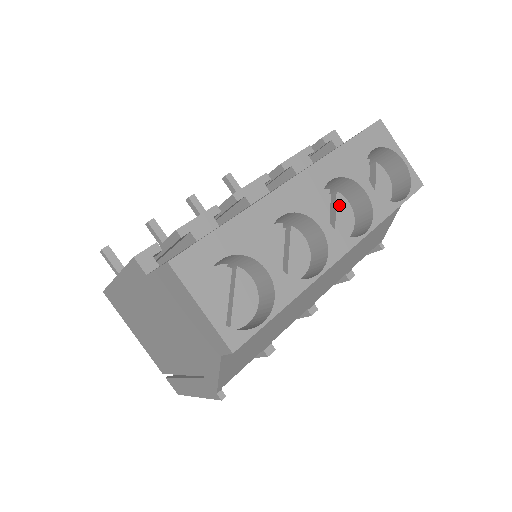
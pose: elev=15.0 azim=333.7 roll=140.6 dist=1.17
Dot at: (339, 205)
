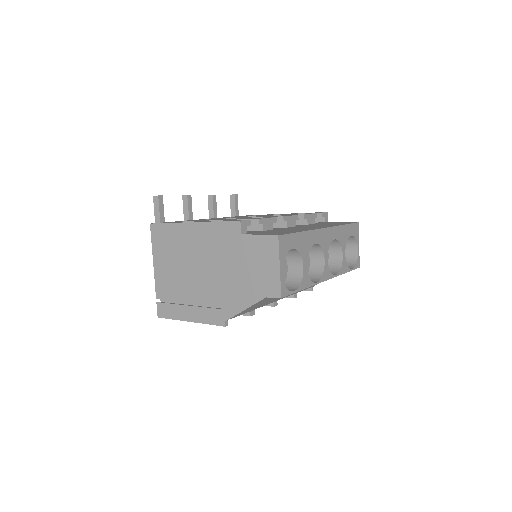
Dot at: occluded
